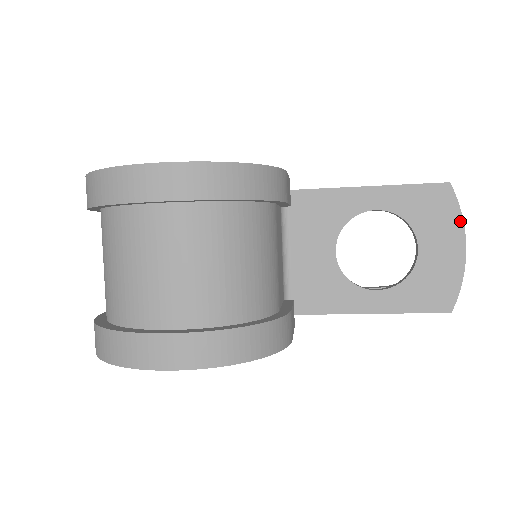
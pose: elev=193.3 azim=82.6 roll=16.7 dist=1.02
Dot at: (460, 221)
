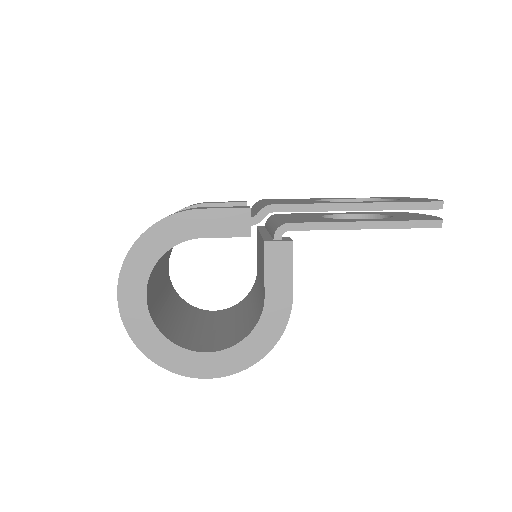
Dot at: occluded
